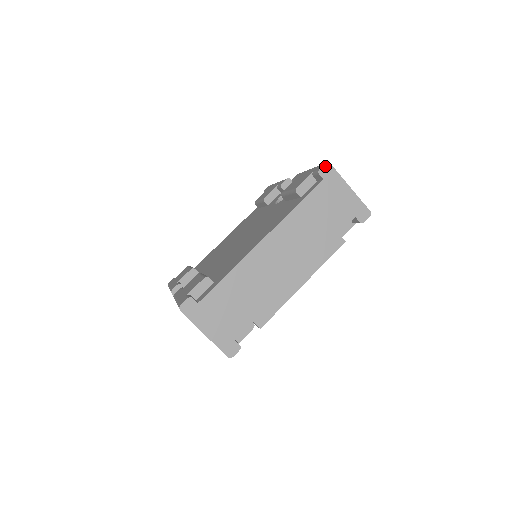
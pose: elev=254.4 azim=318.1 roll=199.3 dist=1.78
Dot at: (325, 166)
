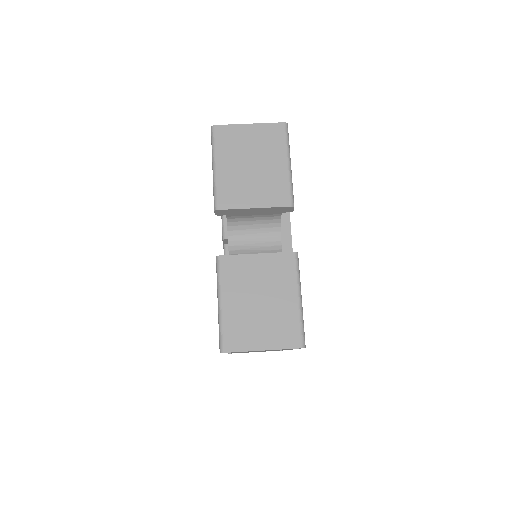
Dot at: occluded
